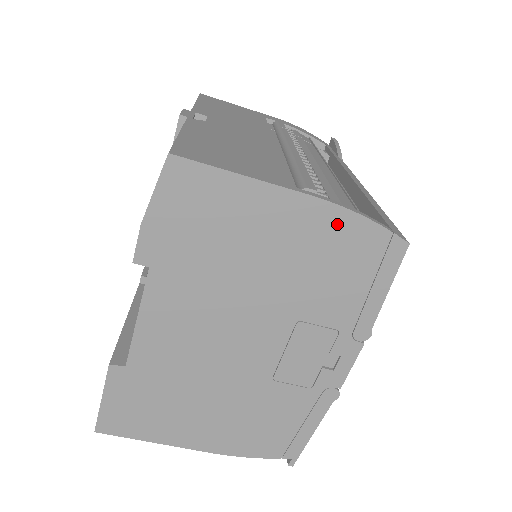
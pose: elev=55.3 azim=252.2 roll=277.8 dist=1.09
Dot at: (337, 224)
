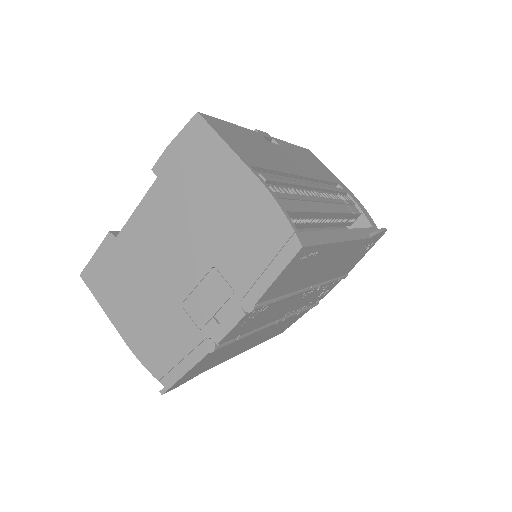
Dot at: (263, 205)
